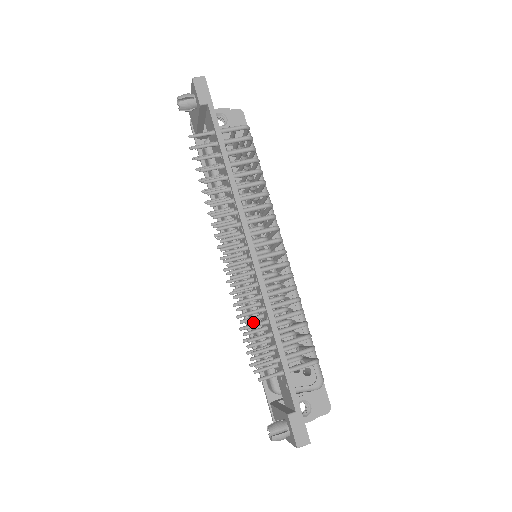
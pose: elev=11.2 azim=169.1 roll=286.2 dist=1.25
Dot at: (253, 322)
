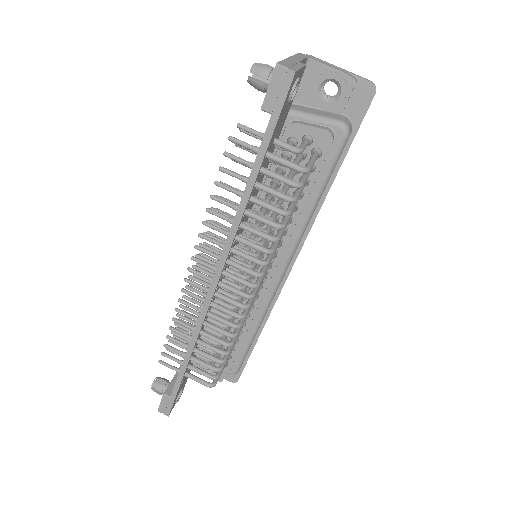
Dot at: occluded
